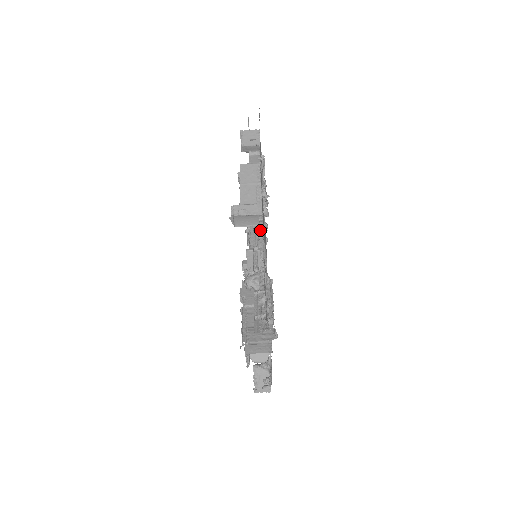
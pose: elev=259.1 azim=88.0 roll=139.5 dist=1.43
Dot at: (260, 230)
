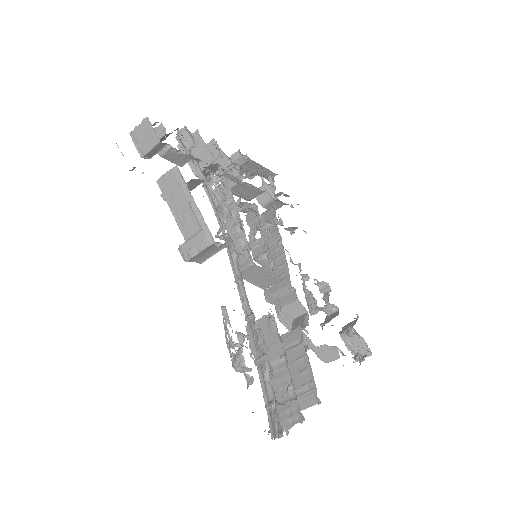
Dot at: (231, 247)
